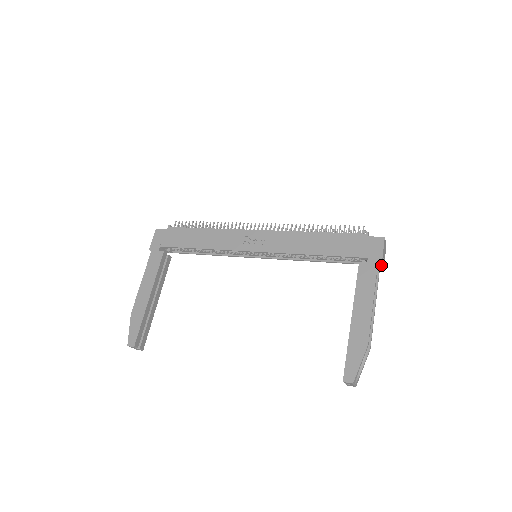
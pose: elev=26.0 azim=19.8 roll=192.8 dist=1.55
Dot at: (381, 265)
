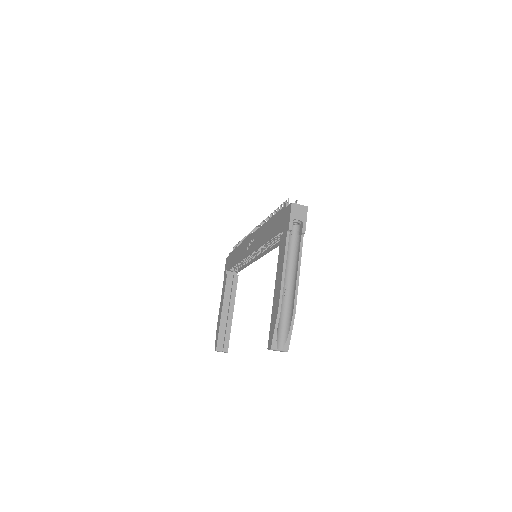
Dot at: (301, 229)
